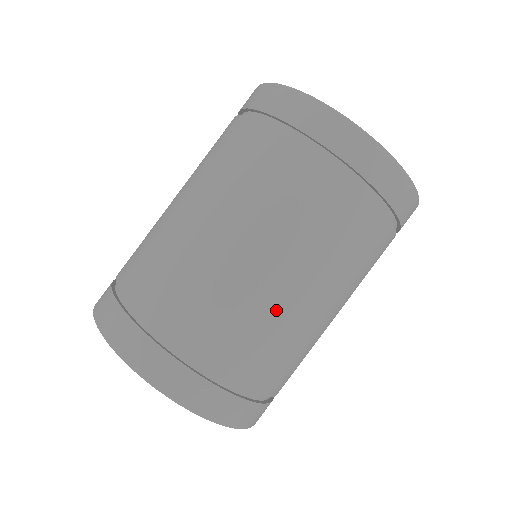
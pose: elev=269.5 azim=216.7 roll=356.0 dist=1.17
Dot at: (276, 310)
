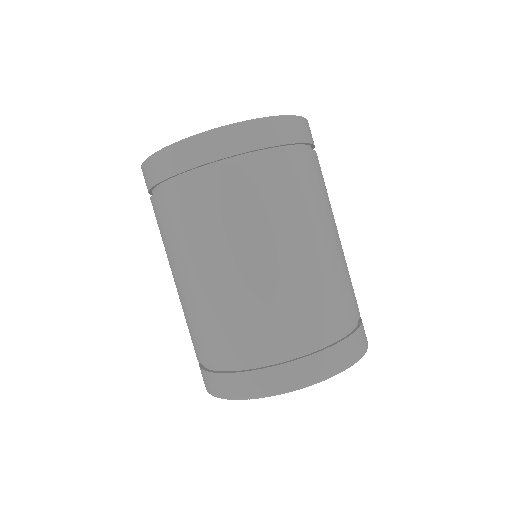
Dot at: (237, 293)
